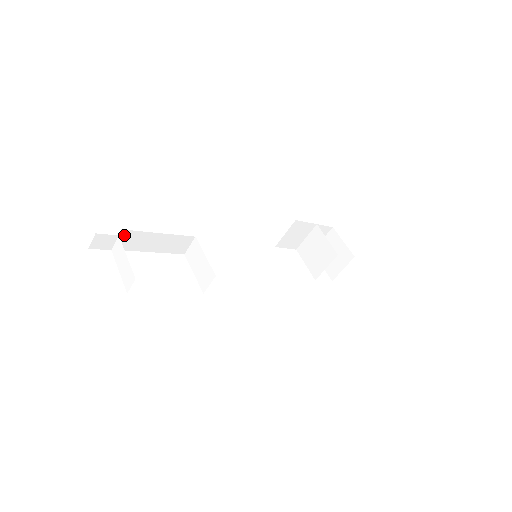
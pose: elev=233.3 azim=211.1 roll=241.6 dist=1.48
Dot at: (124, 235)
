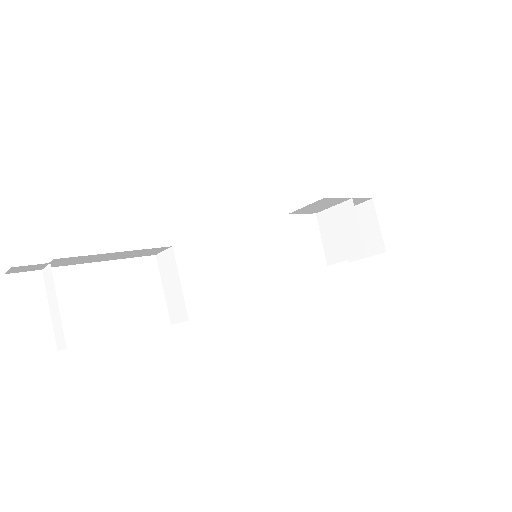
Dot at: (59, 260)
